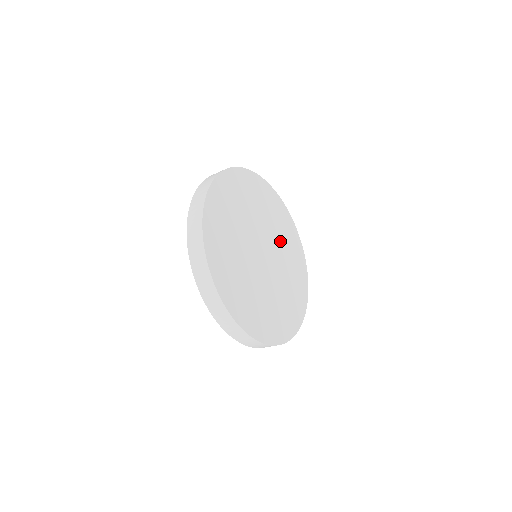
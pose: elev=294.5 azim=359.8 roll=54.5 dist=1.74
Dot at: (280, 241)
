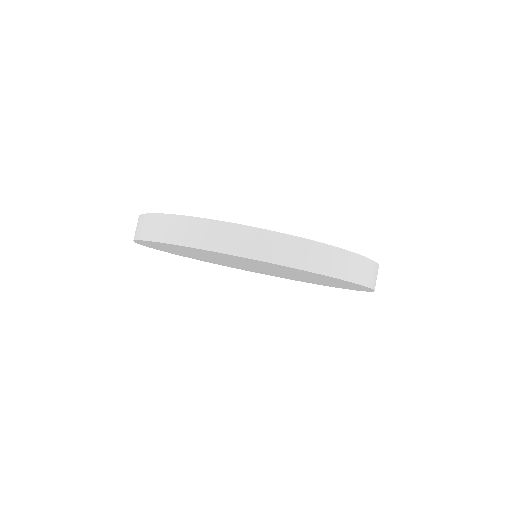
Dot at: occluded
